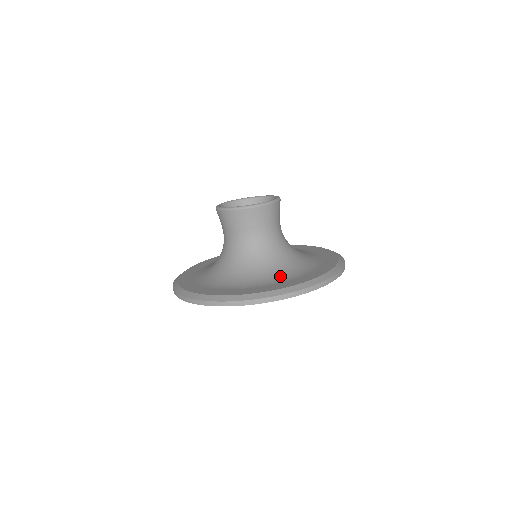
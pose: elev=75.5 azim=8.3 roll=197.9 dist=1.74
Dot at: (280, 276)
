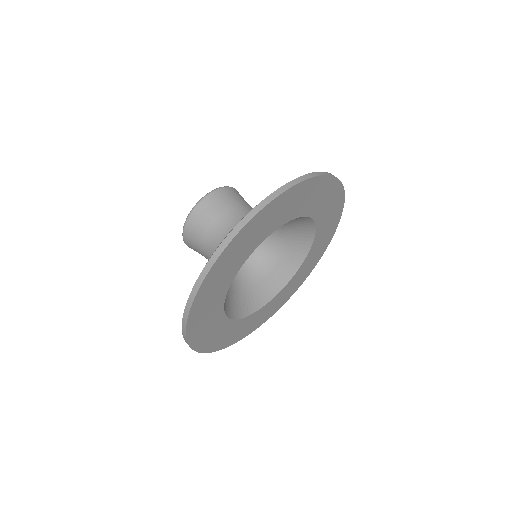
Dot at: occluded
